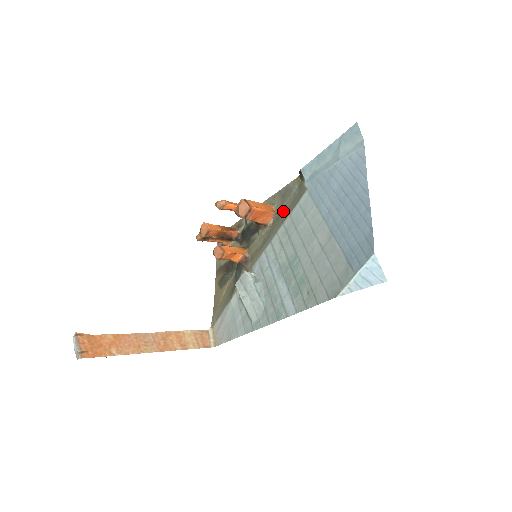
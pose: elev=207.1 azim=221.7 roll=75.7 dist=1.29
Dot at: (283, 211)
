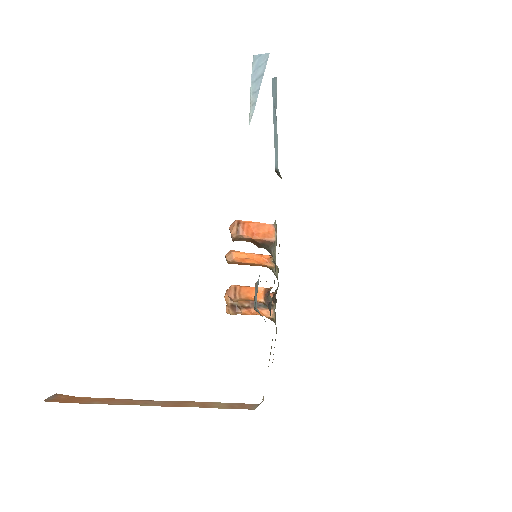
Dot at: occluded
